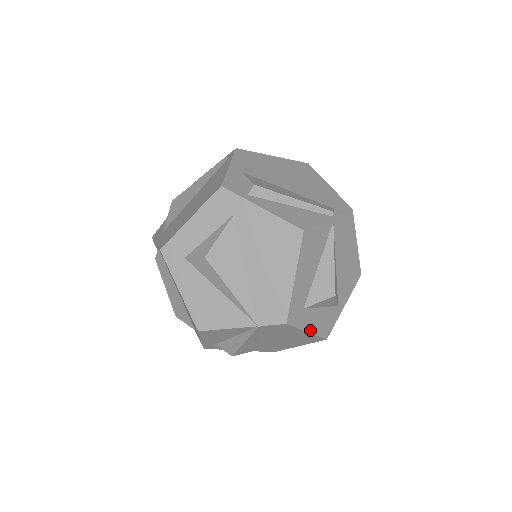
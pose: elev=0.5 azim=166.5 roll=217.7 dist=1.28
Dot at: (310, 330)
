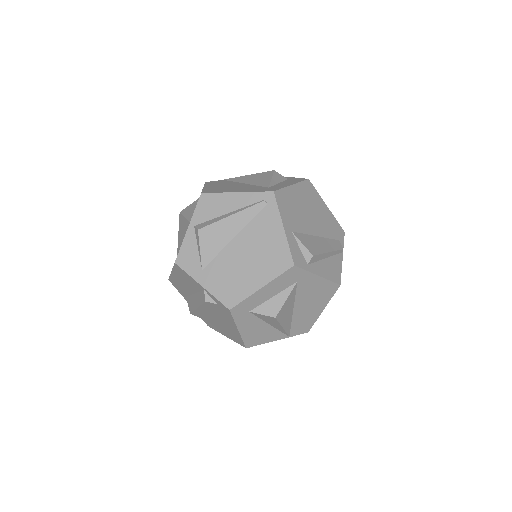
Dot at: occluded
